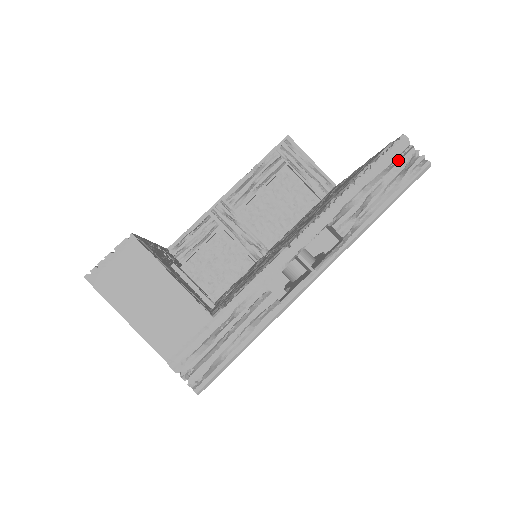
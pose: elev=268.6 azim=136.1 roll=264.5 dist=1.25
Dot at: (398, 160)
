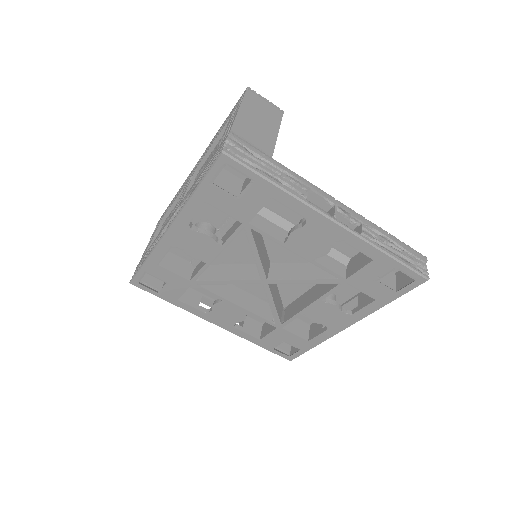
Dot at: (415, 259)
